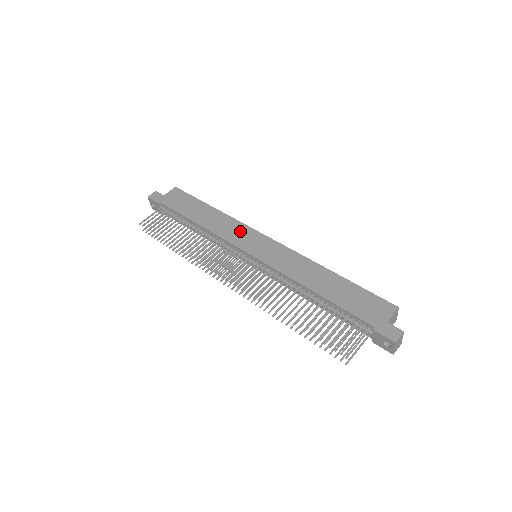
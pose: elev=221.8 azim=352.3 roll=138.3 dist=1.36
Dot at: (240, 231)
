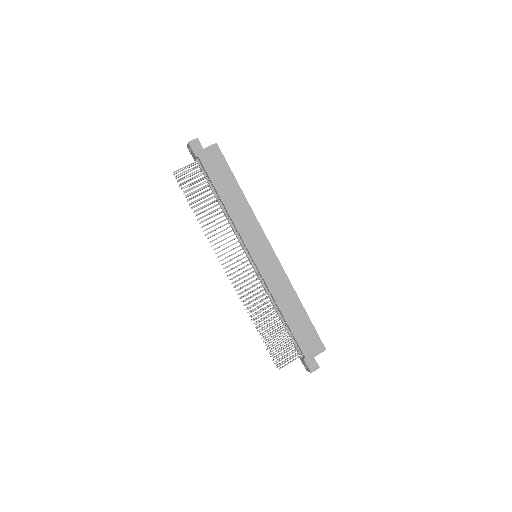
Dot at: (254, 230)
